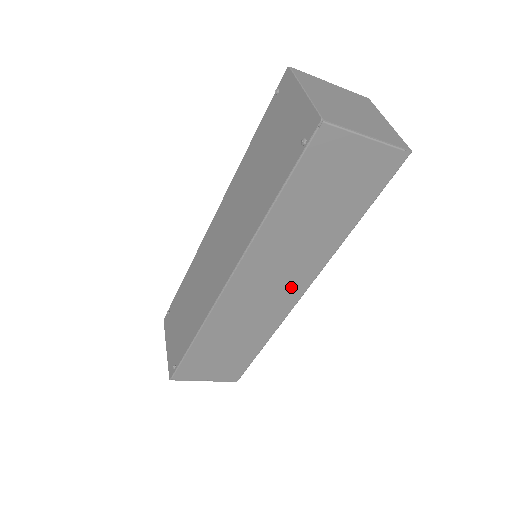
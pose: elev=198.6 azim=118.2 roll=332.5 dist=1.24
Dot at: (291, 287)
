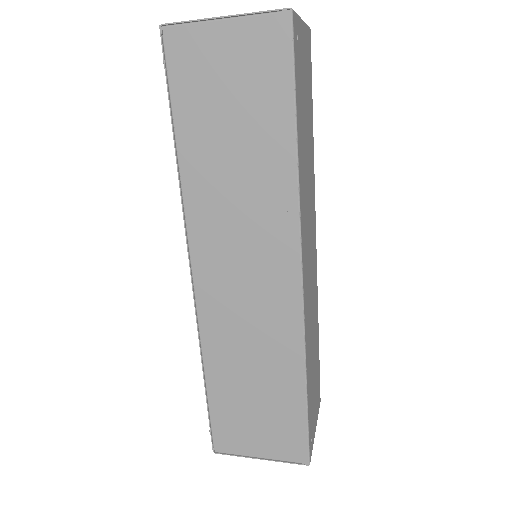
Dot at: (276, 268)
